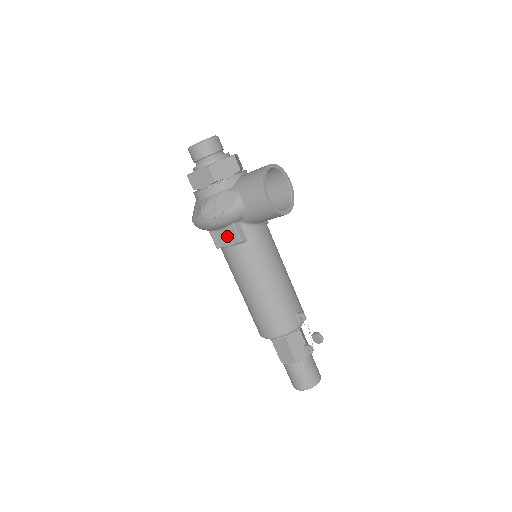
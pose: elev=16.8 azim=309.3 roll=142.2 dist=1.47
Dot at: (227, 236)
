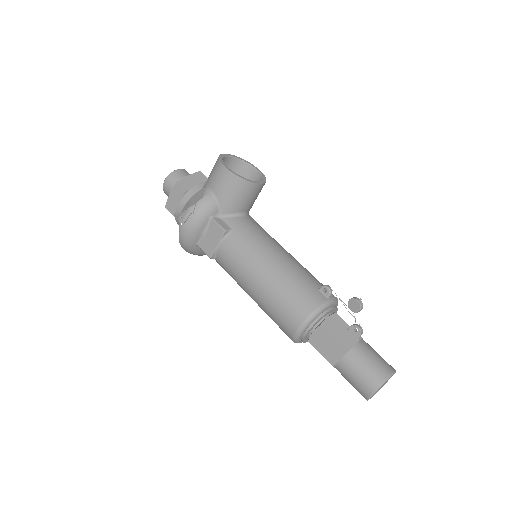
Dot at: (212, 235)
